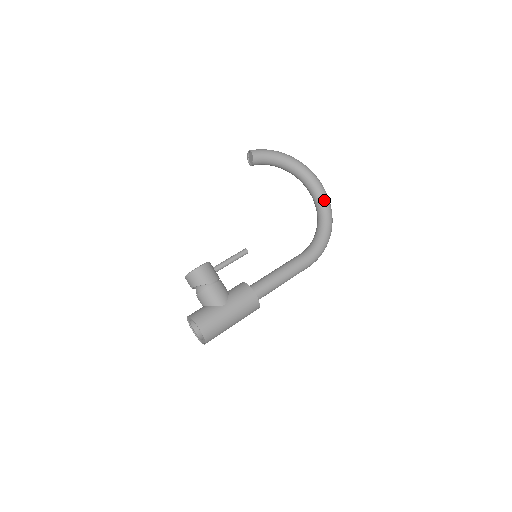
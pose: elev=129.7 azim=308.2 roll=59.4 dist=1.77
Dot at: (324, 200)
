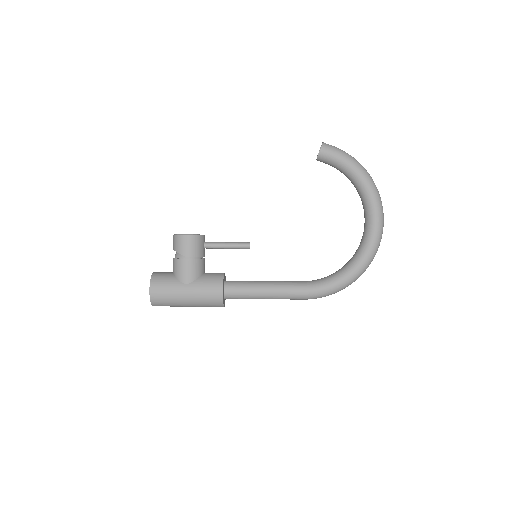
Dot at: (371, 241)
